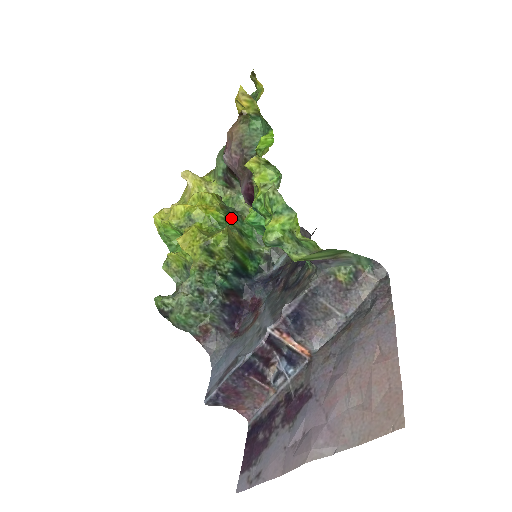
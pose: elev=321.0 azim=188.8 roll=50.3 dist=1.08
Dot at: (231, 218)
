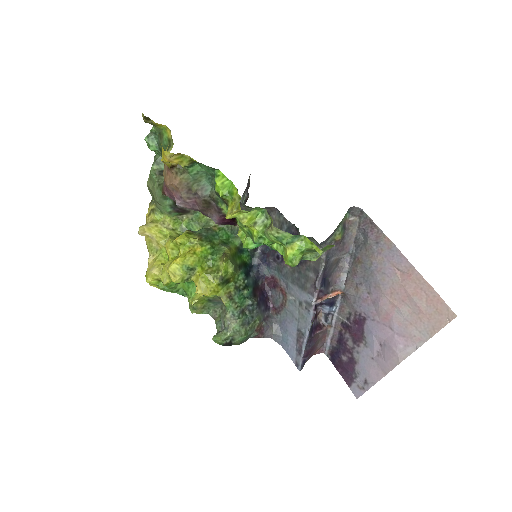
Dot at: (211, 240)
